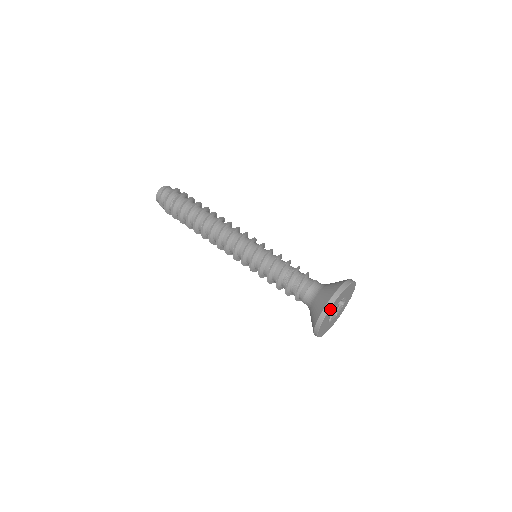
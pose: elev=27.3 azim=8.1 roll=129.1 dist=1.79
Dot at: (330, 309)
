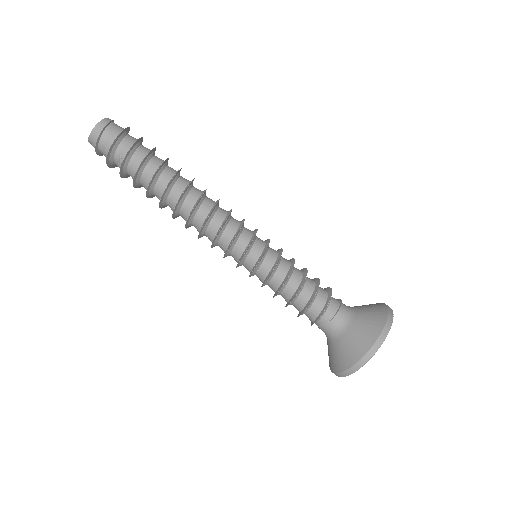
Dot at: (374, 351)
